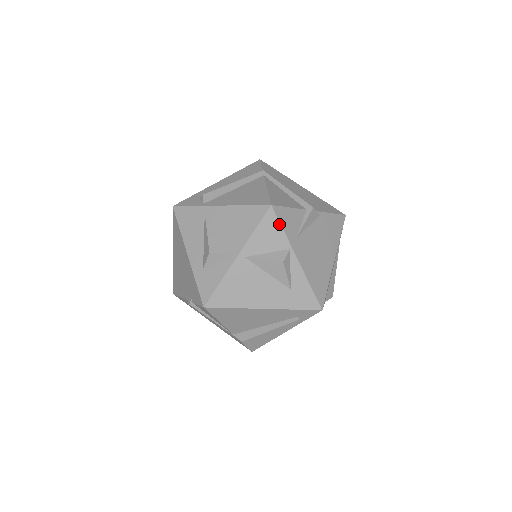
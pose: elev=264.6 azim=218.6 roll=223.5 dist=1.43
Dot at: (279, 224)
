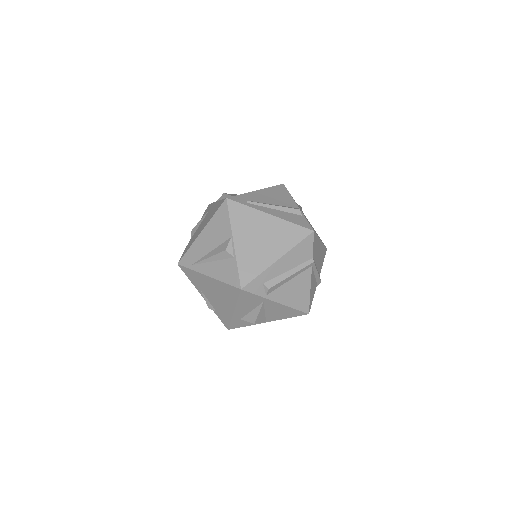
Dot at: occluded
